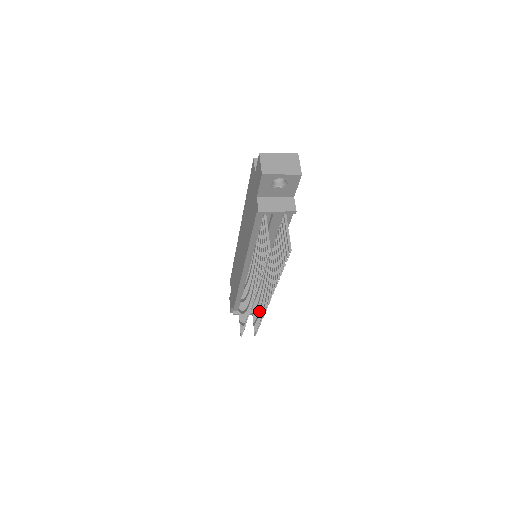
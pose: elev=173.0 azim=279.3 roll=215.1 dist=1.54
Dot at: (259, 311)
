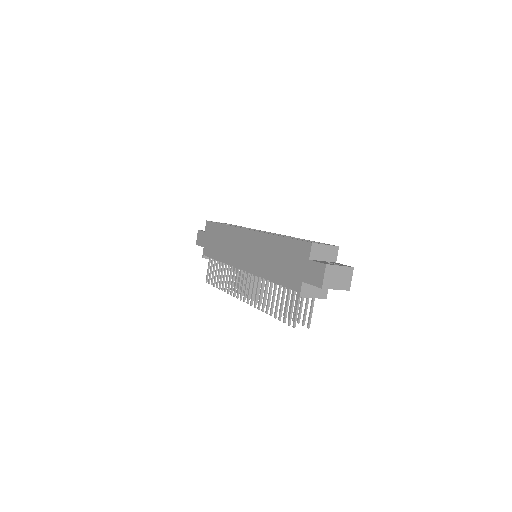
Dot at: occluded
